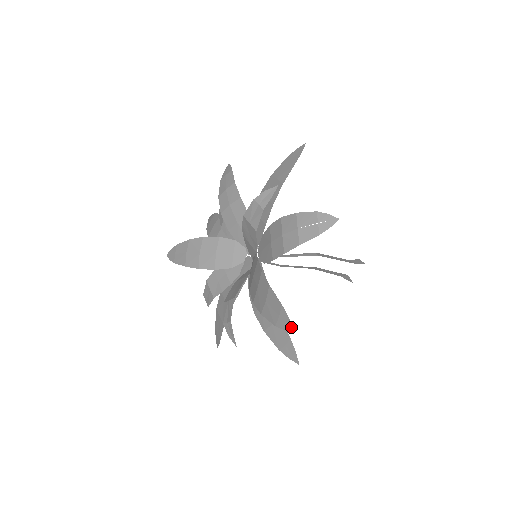
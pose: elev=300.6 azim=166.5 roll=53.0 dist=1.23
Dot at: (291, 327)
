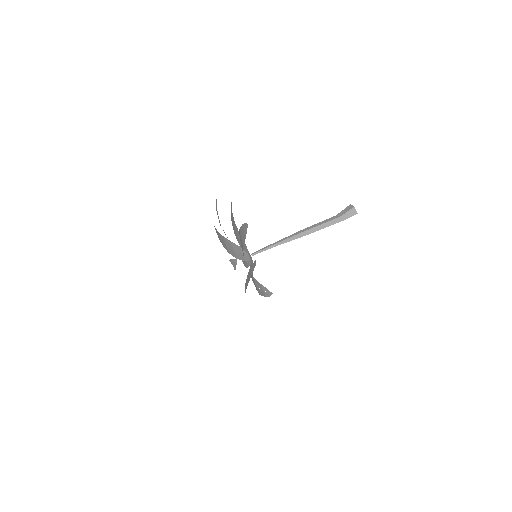
Dot at: occluded
